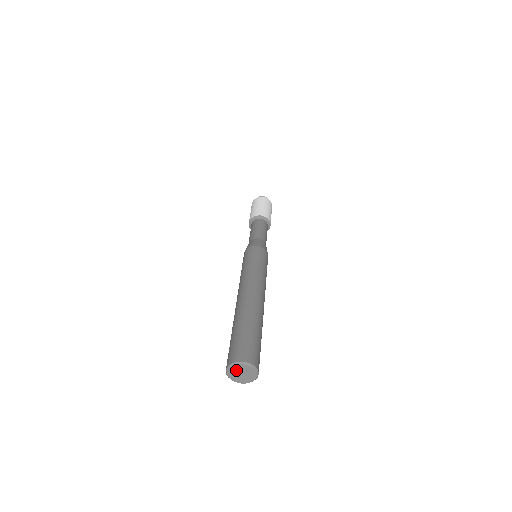
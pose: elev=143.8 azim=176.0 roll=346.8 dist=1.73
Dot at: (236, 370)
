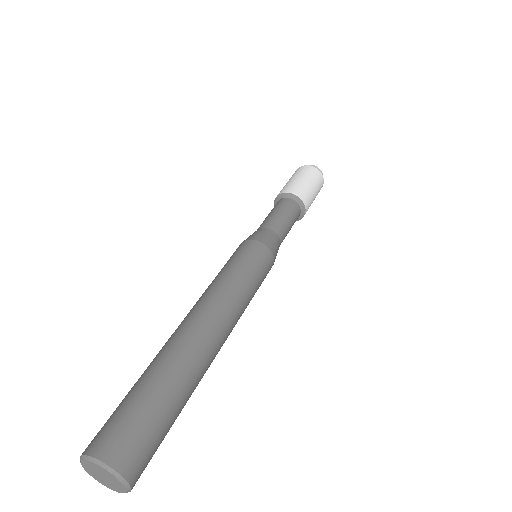
Dot at: (96, 468)
